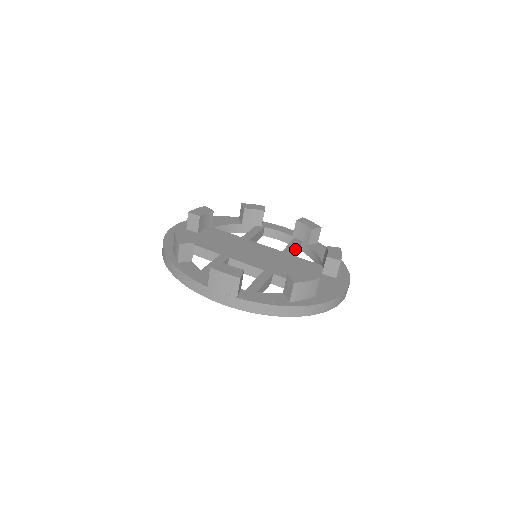
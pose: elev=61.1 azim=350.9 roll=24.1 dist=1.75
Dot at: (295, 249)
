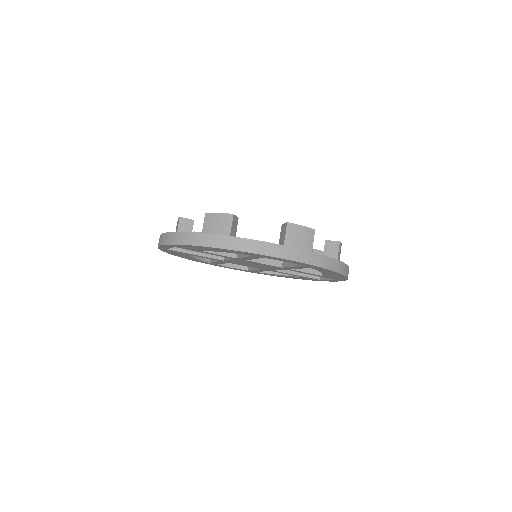
Dot at: occluded
